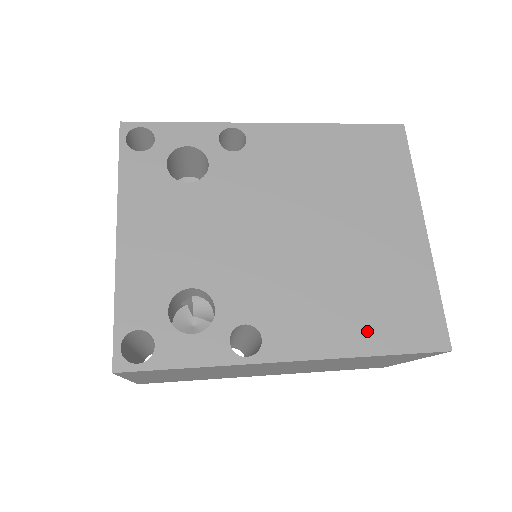
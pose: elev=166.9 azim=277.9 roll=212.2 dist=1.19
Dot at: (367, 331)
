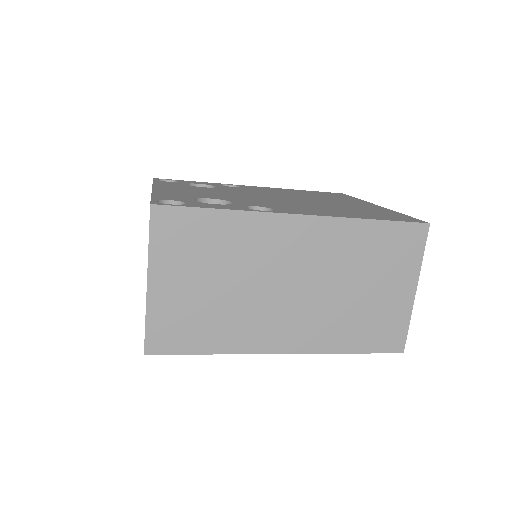
Dot at: (356, 215)
